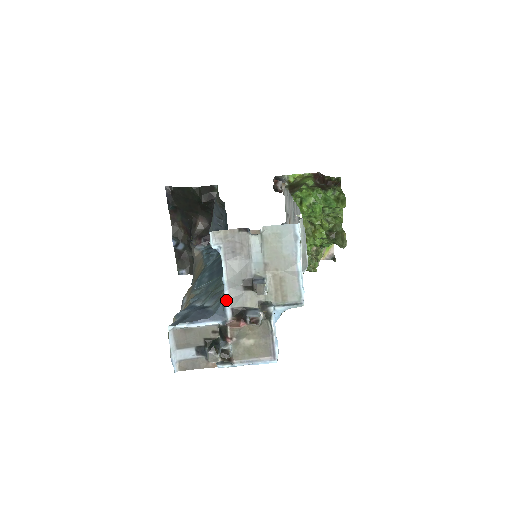
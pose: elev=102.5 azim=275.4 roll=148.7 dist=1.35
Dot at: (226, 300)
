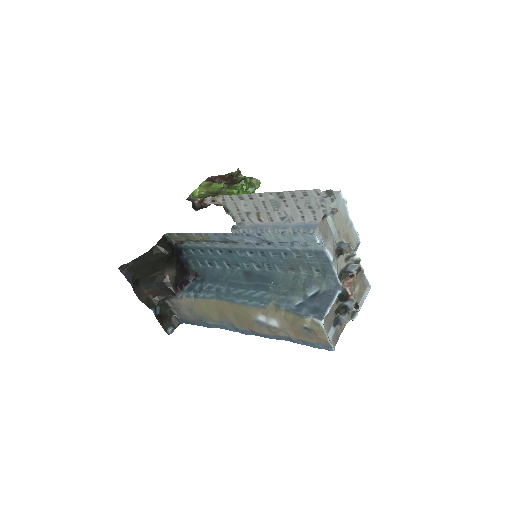
Dot at: (336, 273)
